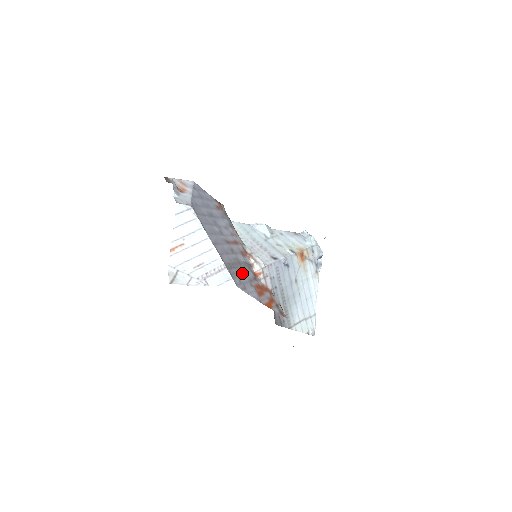
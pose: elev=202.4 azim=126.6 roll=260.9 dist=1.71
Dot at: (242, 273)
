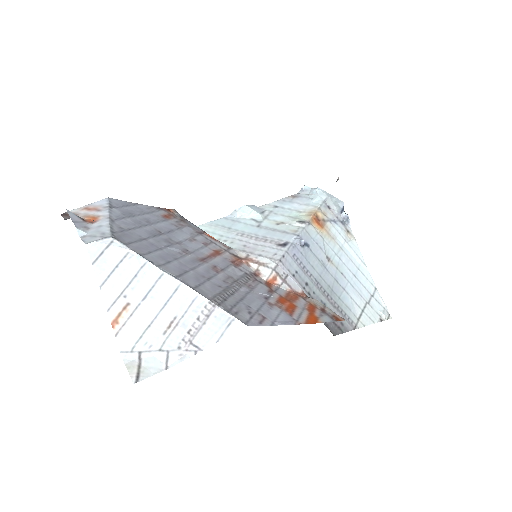
Dot at: (247, 295)
